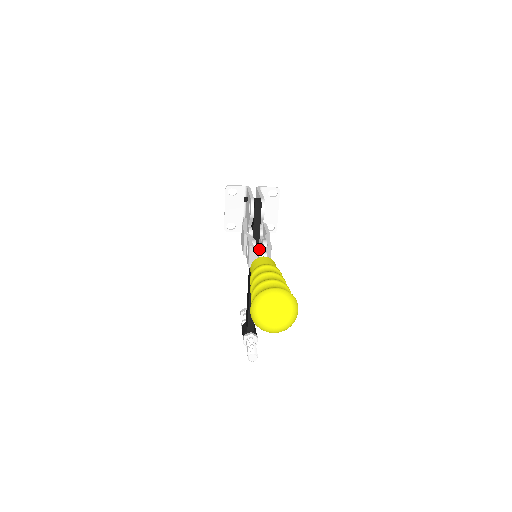
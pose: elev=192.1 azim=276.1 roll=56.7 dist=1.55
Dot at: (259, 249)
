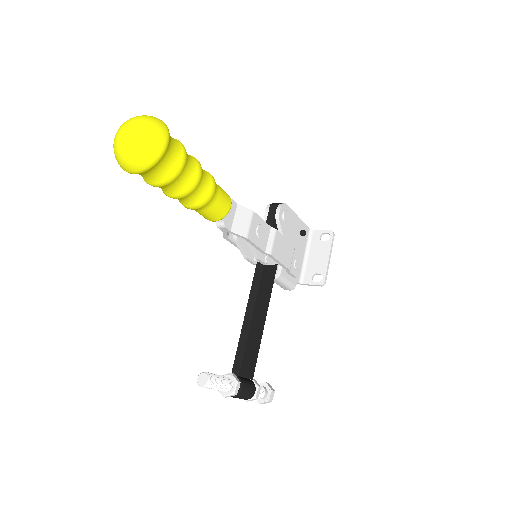
Dot at: occluded
